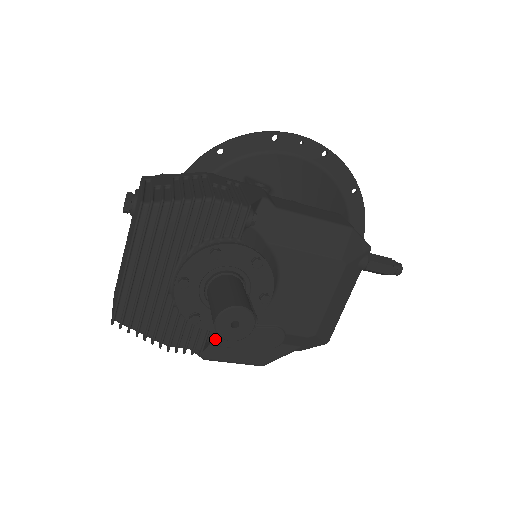
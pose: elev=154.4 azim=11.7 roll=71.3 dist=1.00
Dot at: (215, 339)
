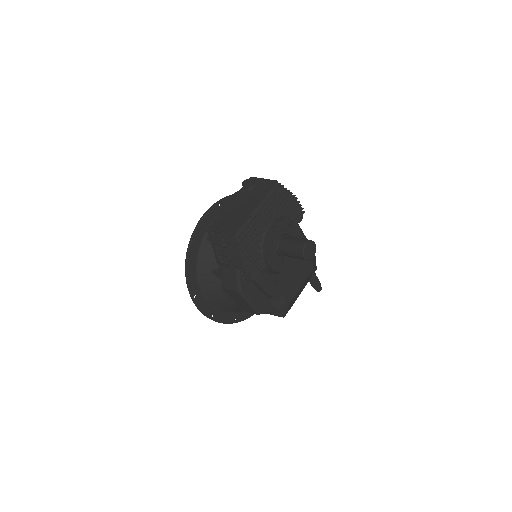
Dot at: (258, 277)
